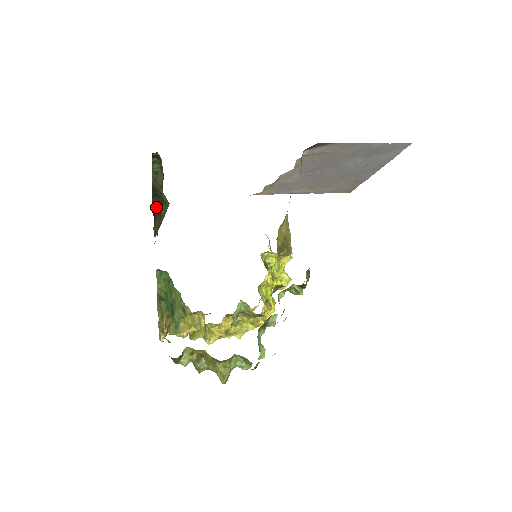
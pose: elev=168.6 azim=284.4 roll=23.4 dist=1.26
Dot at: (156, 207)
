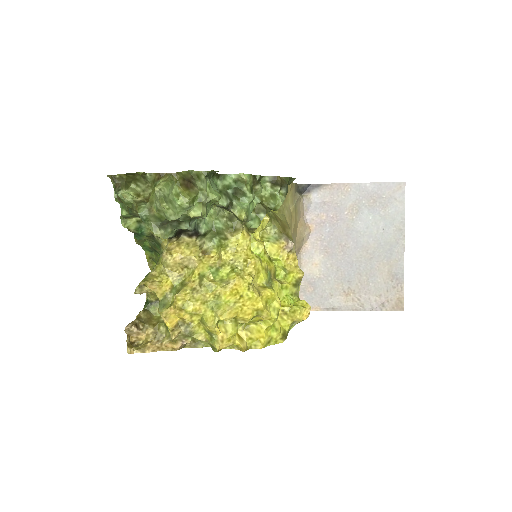
Dot at: occluded
